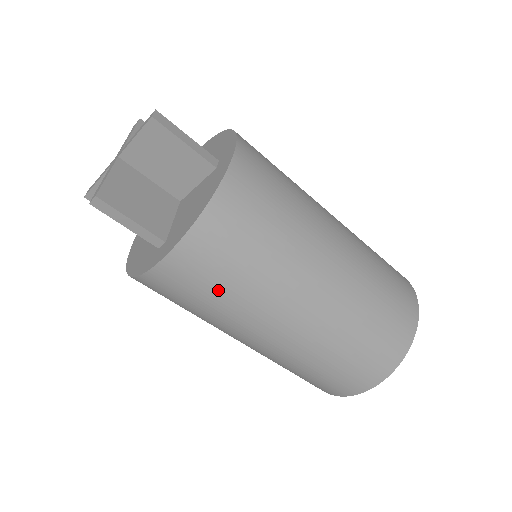
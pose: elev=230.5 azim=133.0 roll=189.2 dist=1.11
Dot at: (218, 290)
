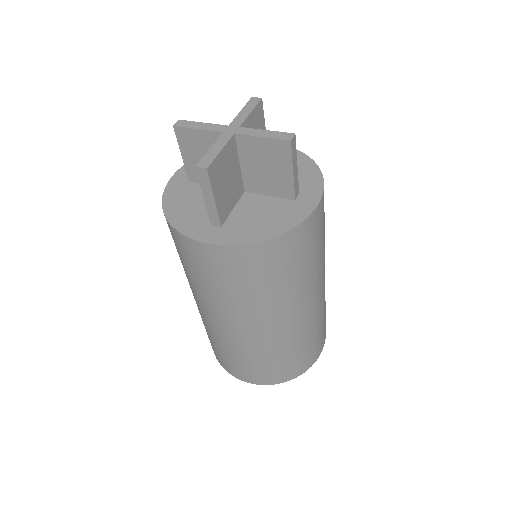
Dot at: (229, 284)
